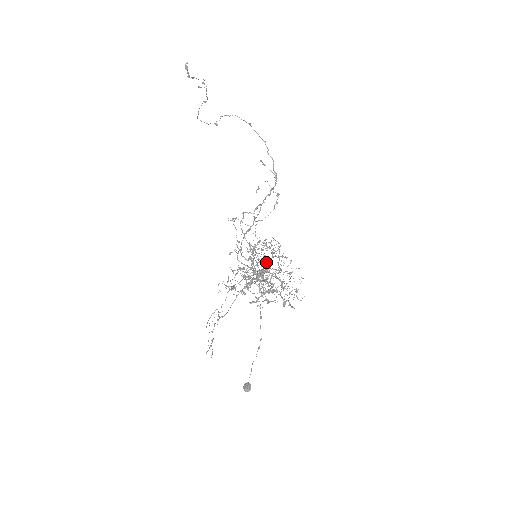
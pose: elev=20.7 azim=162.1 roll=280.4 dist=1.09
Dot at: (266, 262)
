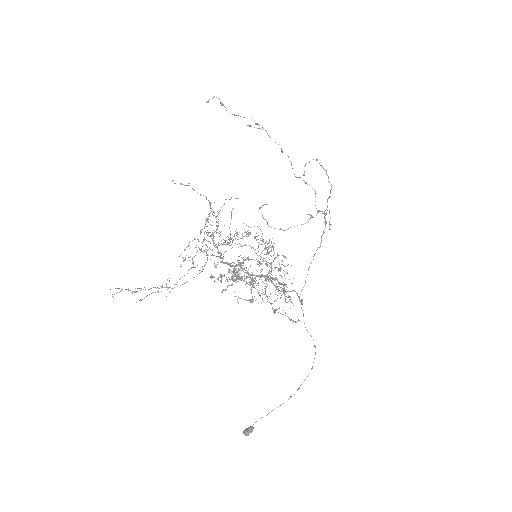
Dot at: occluded
